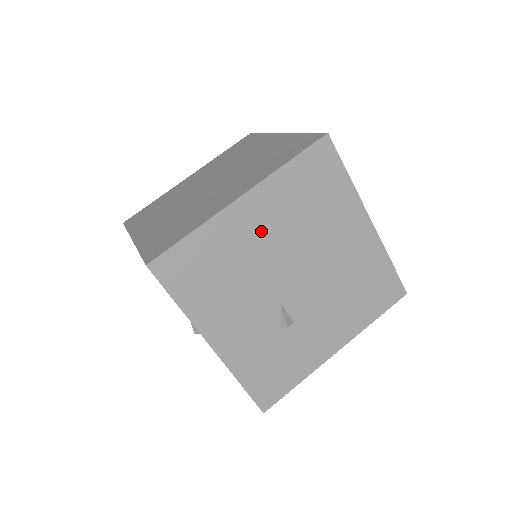
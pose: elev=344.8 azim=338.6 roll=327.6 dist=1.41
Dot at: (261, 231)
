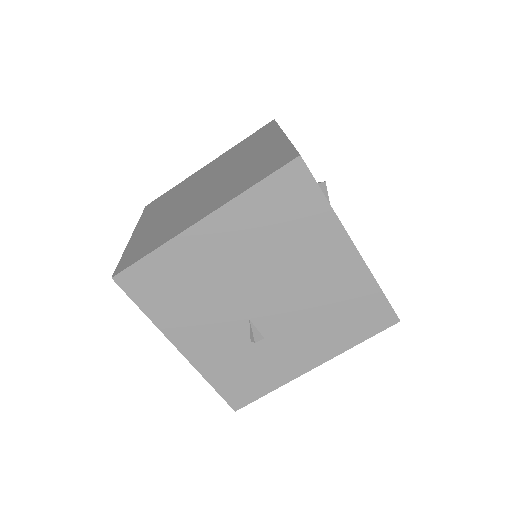
Dot at: (225, 252)
